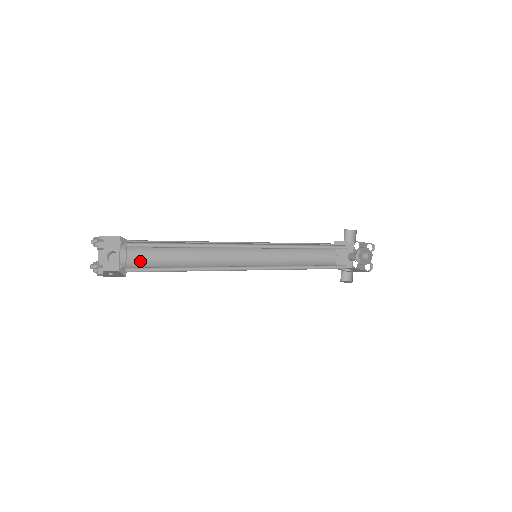
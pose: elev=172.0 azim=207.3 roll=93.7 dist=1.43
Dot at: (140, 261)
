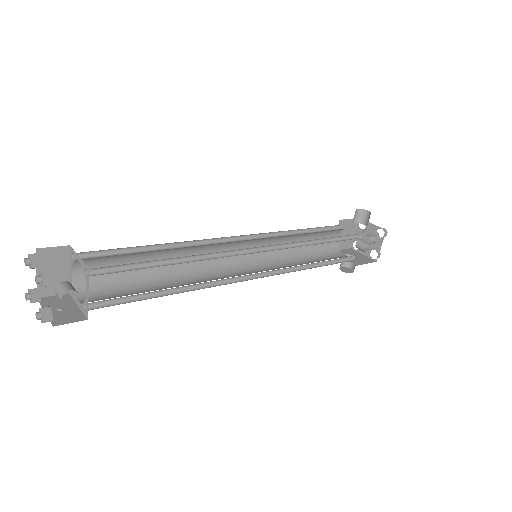
Dot at: (101, 278)
